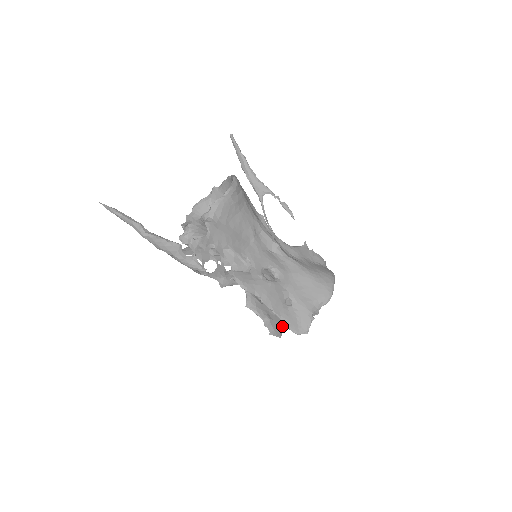
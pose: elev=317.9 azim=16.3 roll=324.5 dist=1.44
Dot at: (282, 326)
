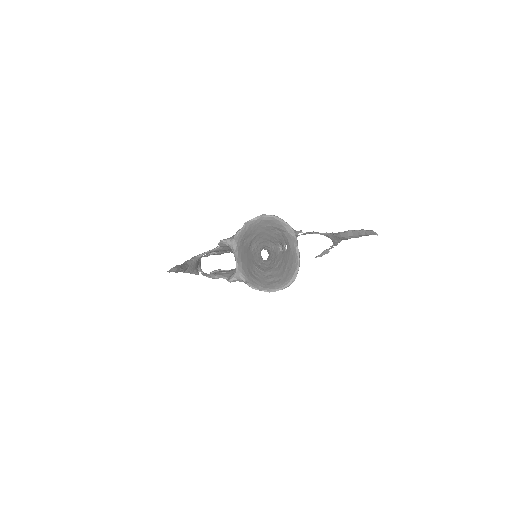
Dot at: occluded
